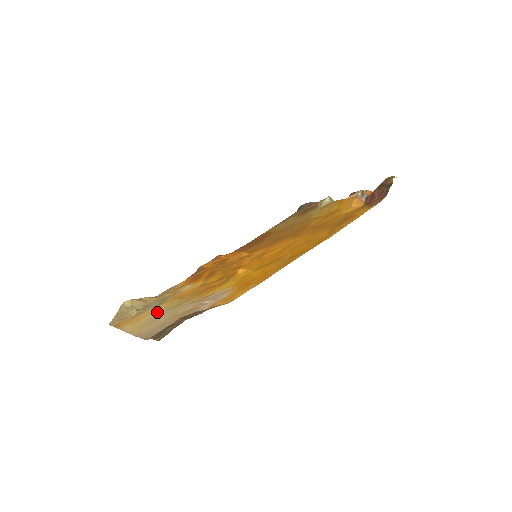
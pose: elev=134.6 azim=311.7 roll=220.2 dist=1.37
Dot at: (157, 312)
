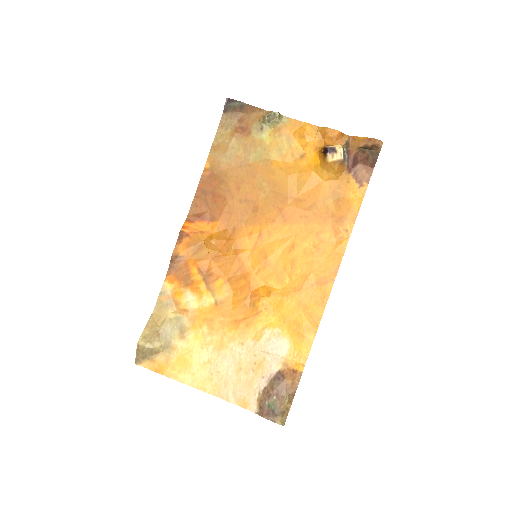
Dot at: (202, 355)
